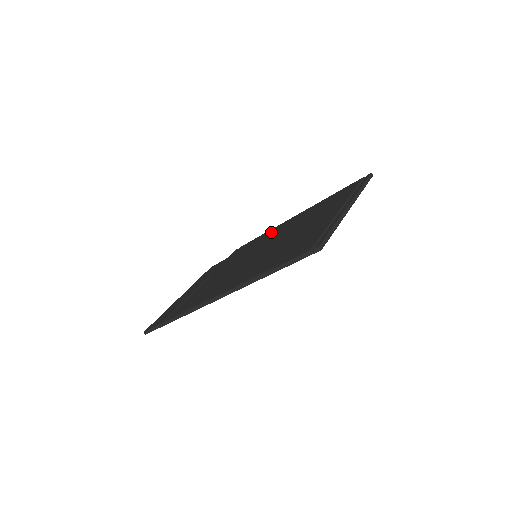
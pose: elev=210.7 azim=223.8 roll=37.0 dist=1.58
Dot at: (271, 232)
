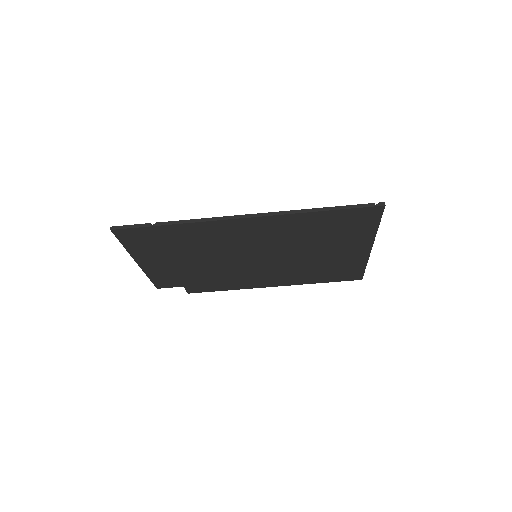
Dot at: occluded
